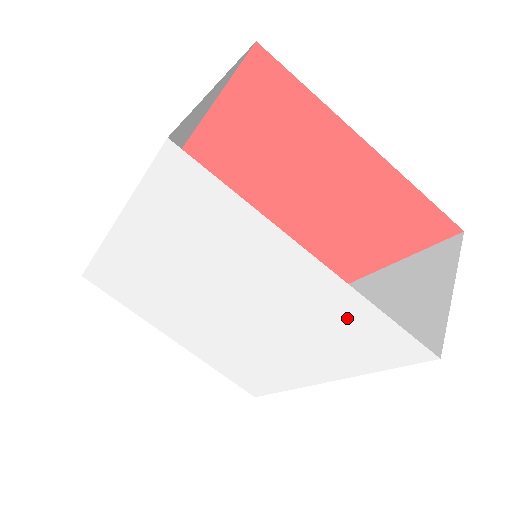
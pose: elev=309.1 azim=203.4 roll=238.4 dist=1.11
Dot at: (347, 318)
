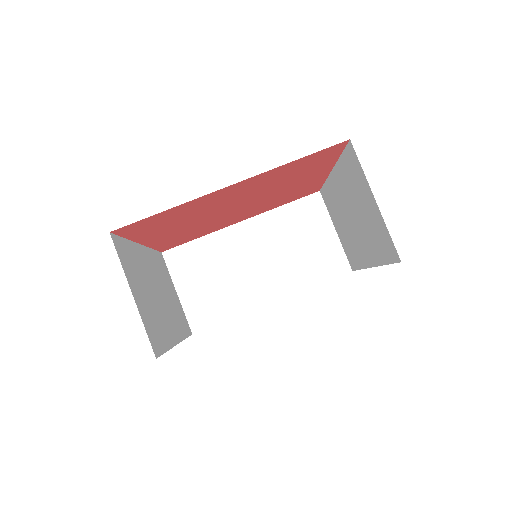
Dot at: occluded
